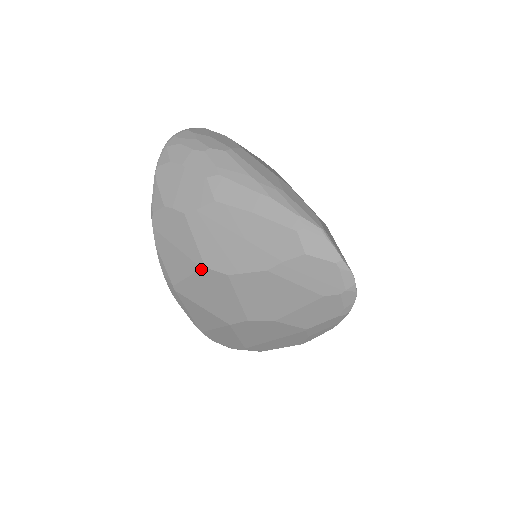
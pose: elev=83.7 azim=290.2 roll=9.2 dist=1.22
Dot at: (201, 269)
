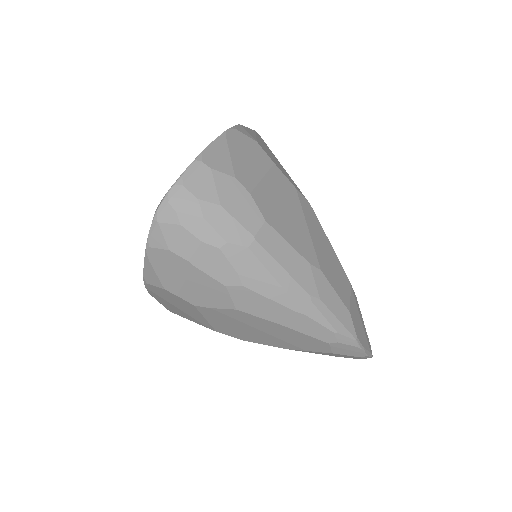
Dot at: occluded
